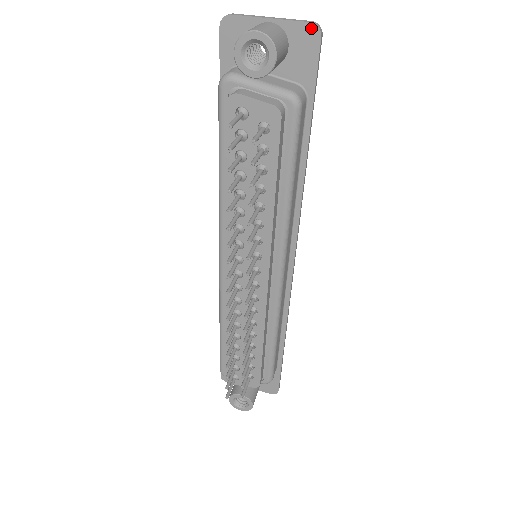
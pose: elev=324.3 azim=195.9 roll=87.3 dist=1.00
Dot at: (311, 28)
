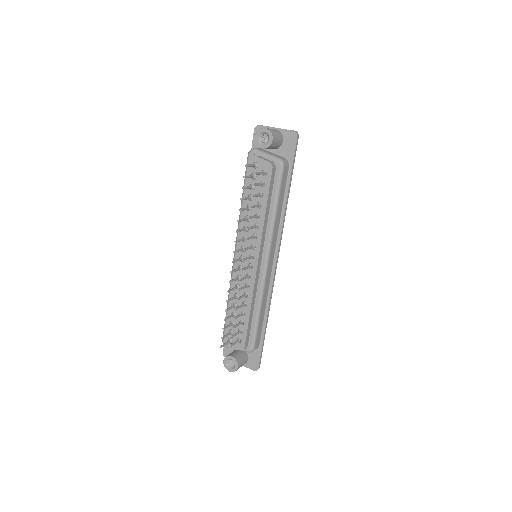
Dot at: (293, 133)
